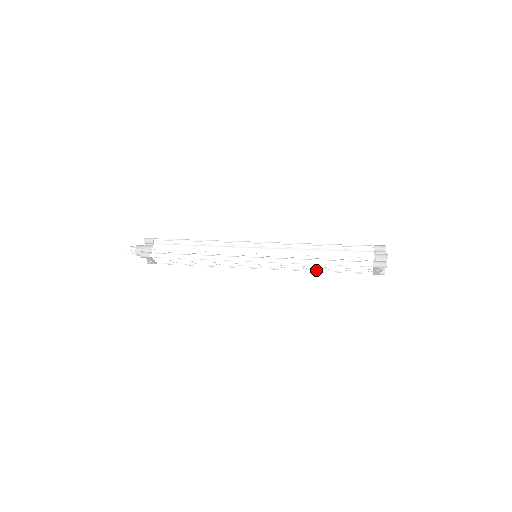
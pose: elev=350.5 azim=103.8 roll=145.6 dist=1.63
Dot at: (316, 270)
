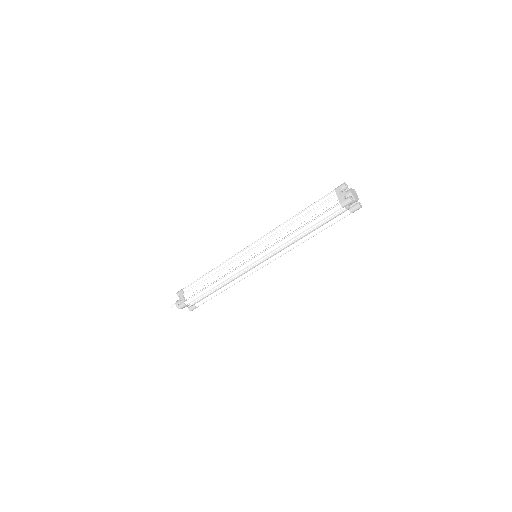
Dot at: (296, 232)
